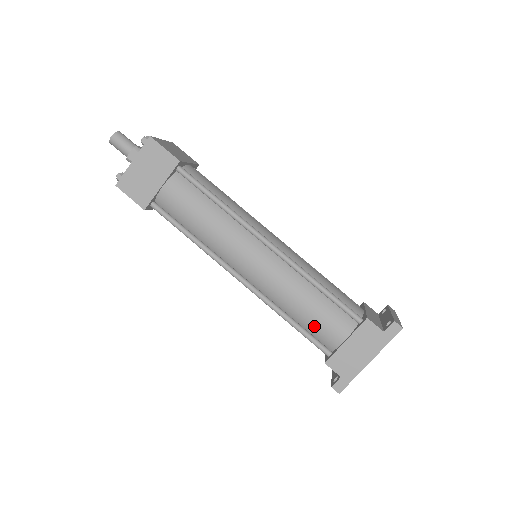
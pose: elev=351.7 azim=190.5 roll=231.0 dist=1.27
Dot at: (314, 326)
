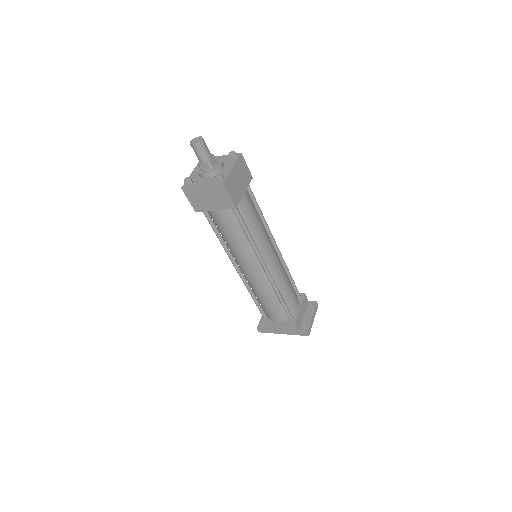
Dot at: (265, 308)
